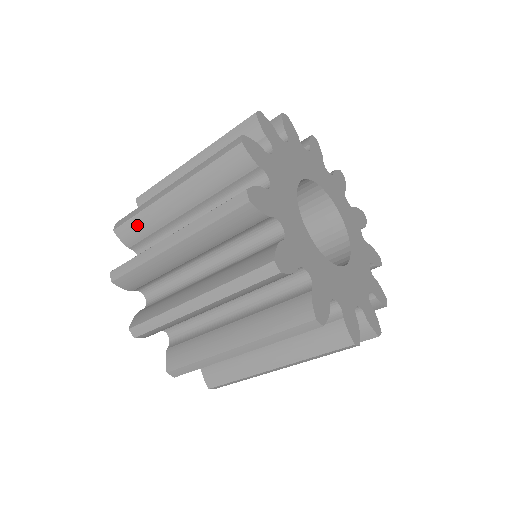
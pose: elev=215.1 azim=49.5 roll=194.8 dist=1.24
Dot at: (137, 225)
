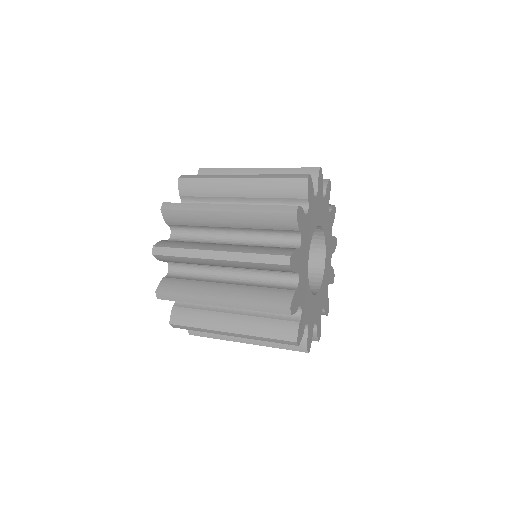
Dot at: (177, 260)
